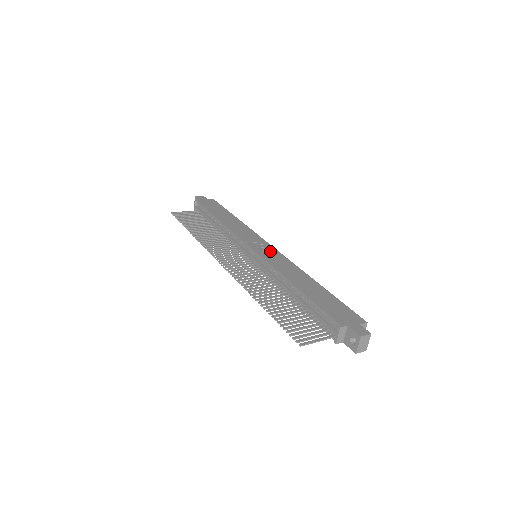
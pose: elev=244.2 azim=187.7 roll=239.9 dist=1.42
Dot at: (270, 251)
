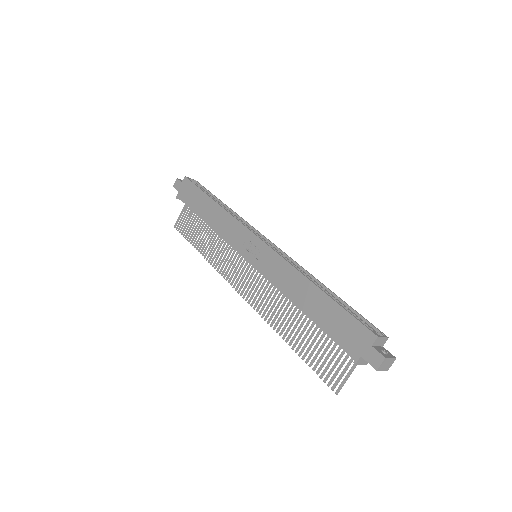
Dot at: (260, 251)
